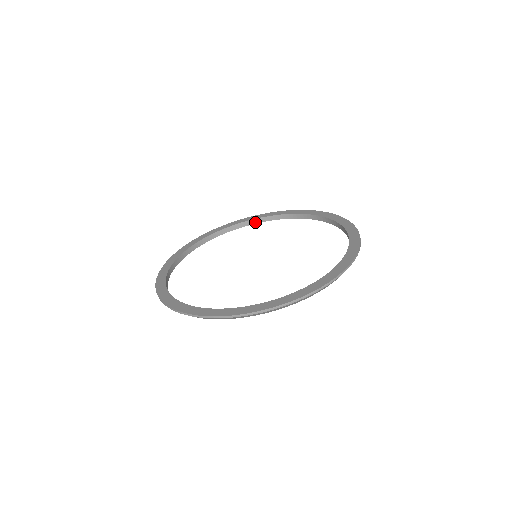
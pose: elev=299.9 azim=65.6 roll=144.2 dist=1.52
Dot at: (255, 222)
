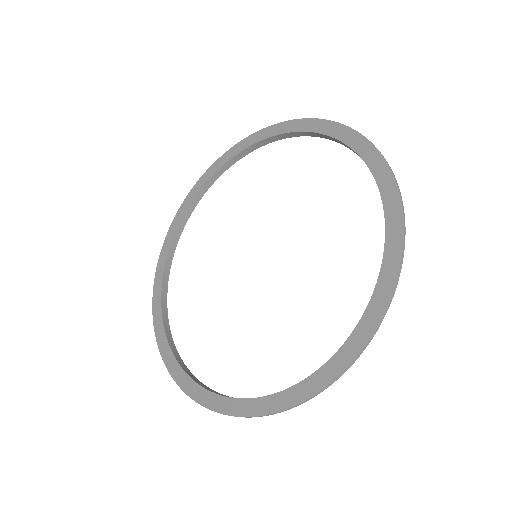
Dot at: (248, 152)
